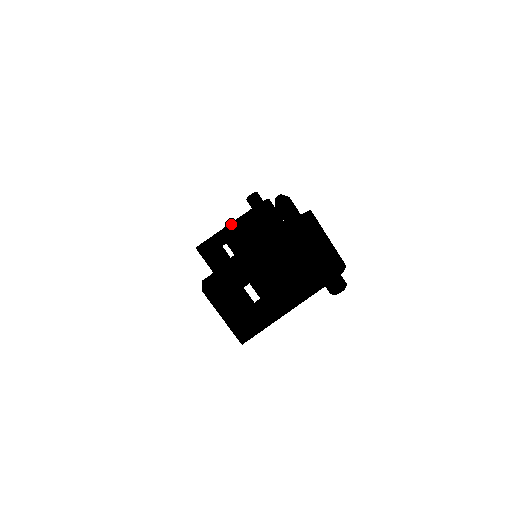
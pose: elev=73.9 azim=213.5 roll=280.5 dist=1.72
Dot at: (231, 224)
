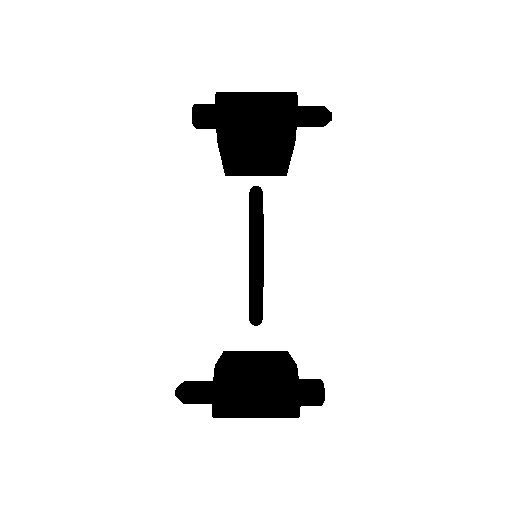
Dot at: occluded
